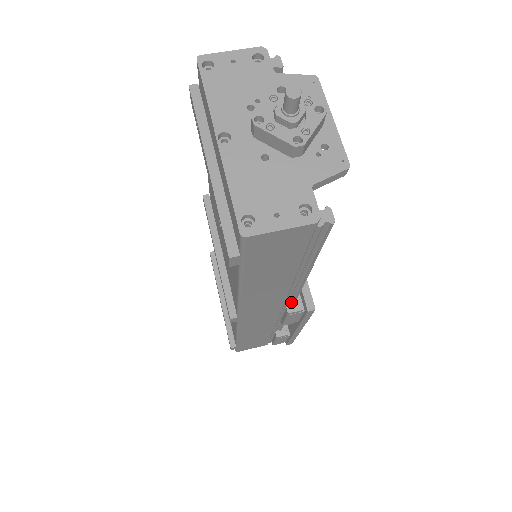
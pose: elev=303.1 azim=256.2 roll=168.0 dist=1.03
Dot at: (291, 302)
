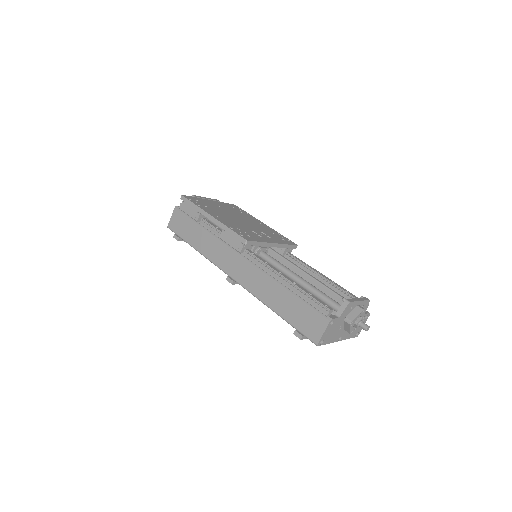
Dot at: occluded
